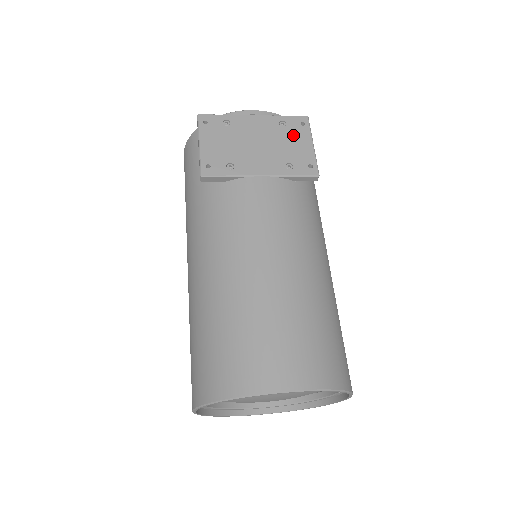
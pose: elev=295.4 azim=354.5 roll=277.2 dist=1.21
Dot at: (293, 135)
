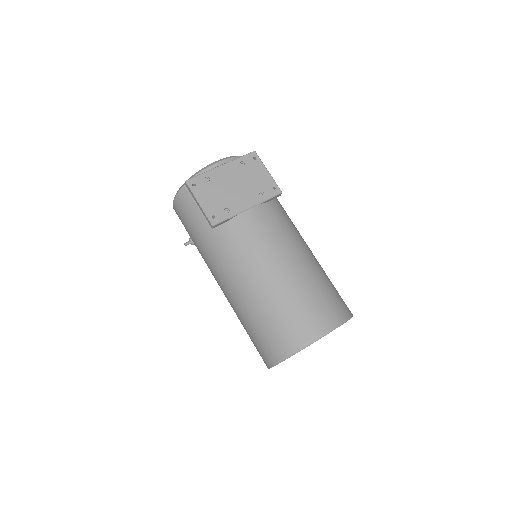
Dot at: (253, 170)
